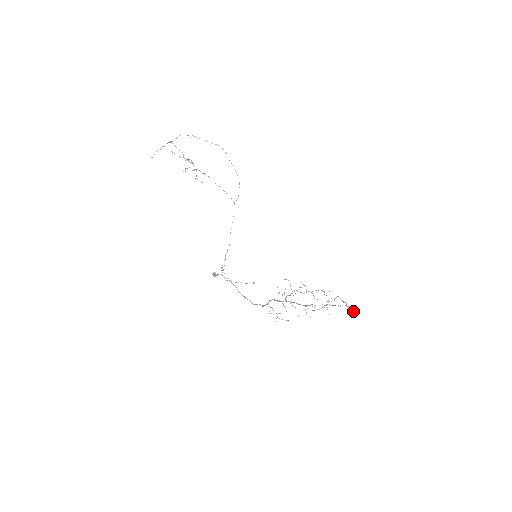
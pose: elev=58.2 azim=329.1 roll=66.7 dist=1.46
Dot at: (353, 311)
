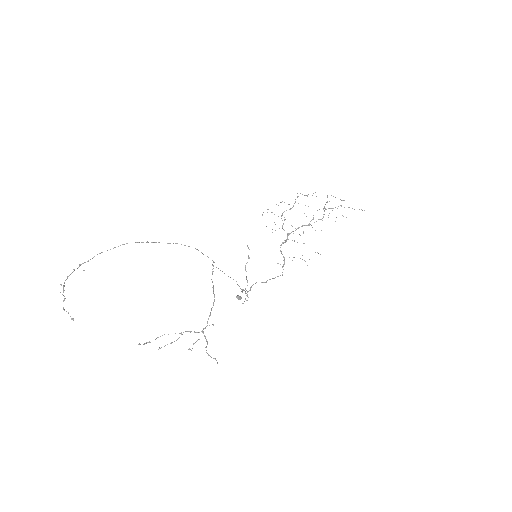
Dot at: occluded
